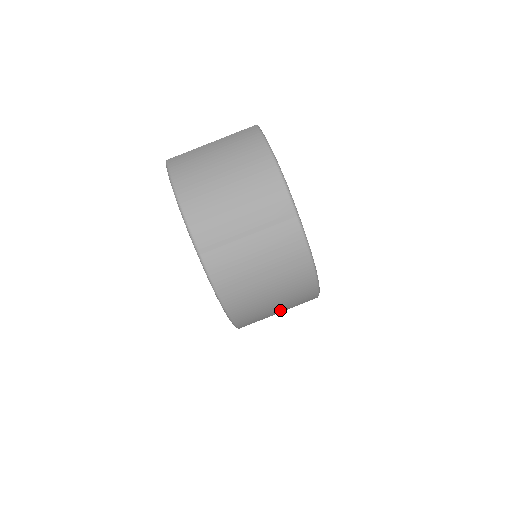
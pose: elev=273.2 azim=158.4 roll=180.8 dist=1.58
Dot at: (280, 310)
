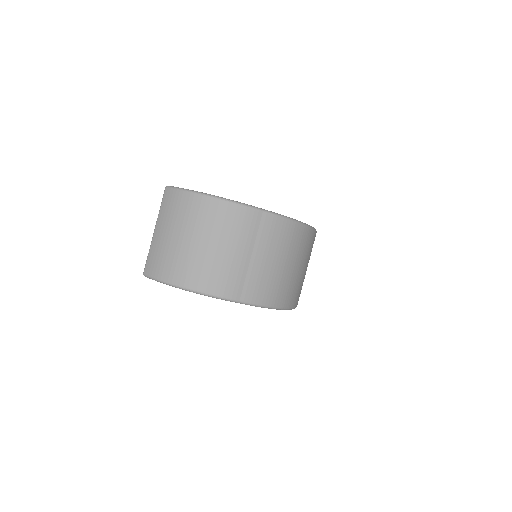
Dot at: occluded
